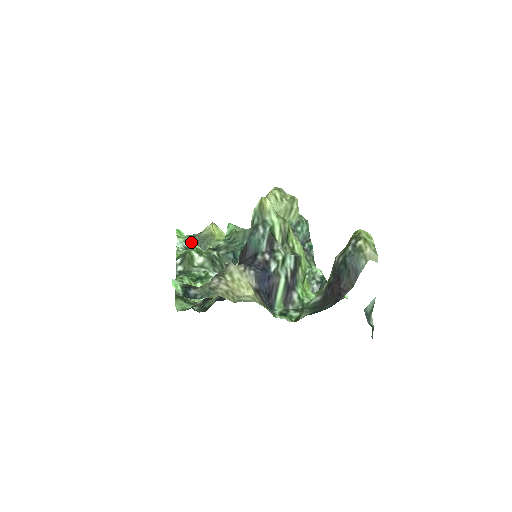
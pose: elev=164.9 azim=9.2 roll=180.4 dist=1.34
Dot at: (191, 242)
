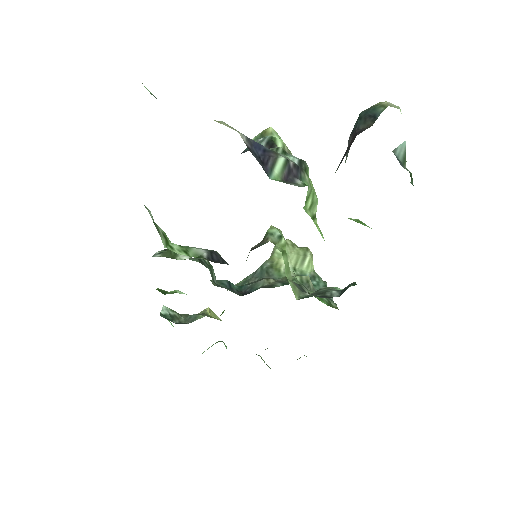
Dot at: (180, 315)
